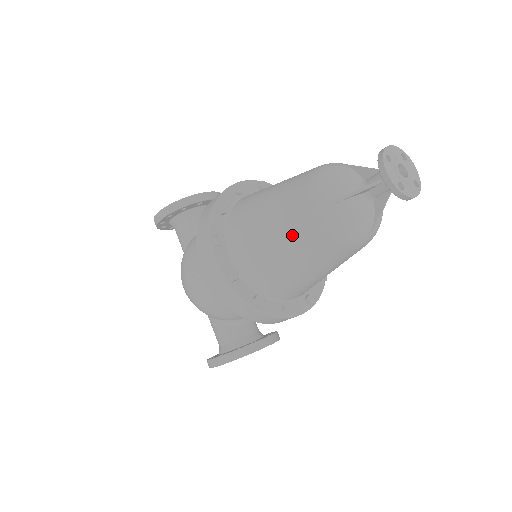
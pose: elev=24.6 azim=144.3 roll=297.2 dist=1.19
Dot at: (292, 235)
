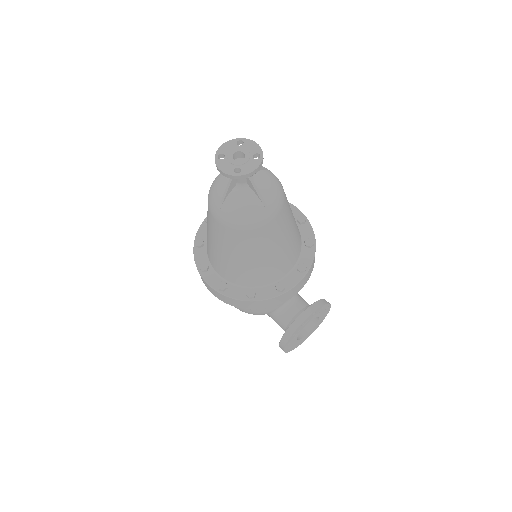
Dot at: (222, 241)
